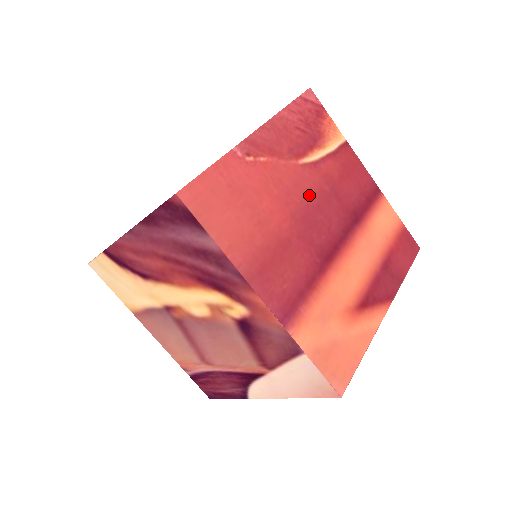
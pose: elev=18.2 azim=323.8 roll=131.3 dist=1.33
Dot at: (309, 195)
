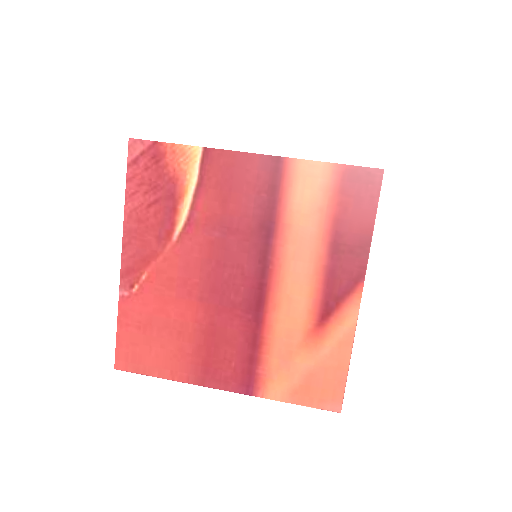
Dot at: (203, 263)
